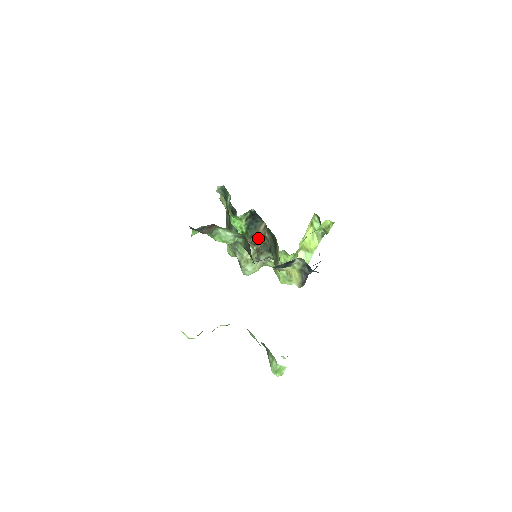
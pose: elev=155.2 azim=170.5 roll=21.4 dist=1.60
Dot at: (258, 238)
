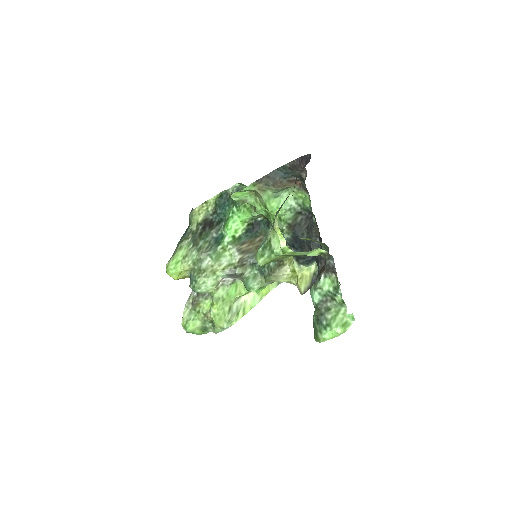
Dot at: (250, 247)
